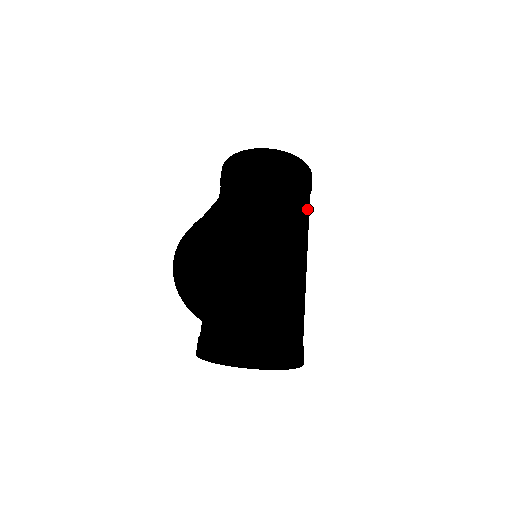
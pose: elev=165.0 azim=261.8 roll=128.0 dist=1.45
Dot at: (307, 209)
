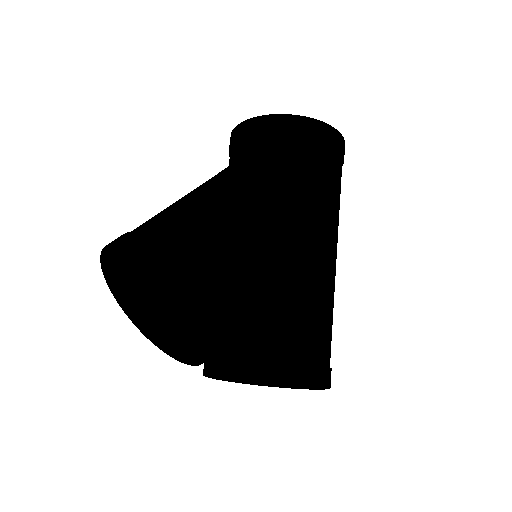
Dot at: (311, 178)
